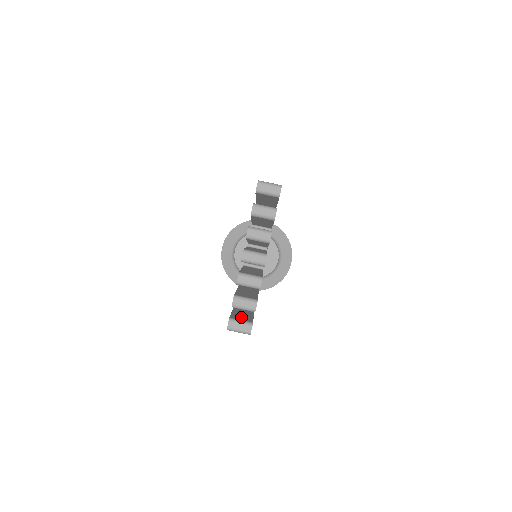
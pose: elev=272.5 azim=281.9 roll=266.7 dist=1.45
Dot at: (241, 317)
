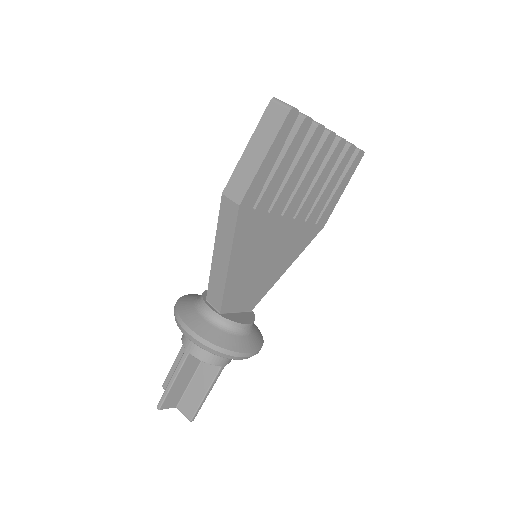
Dot at: occluded
